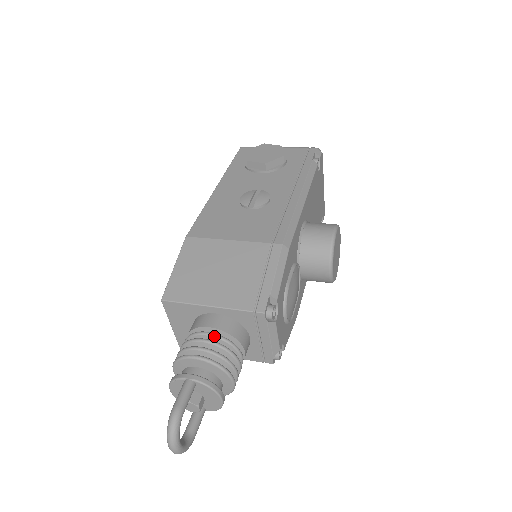
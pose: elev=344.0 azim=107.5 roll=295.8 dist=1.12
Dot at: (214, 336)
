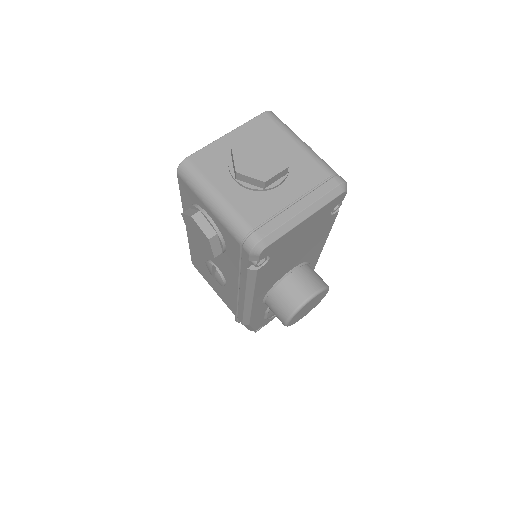
Dot at: occluded
